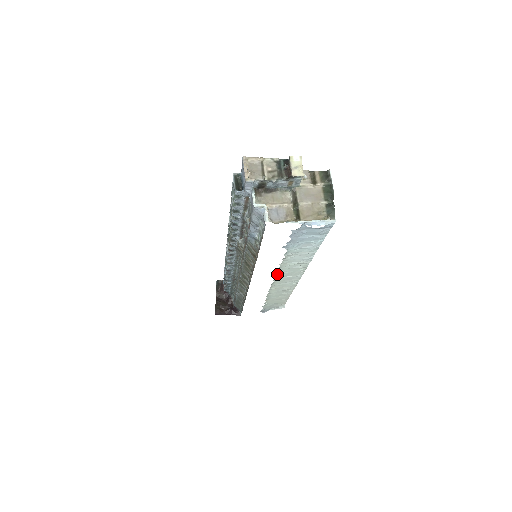
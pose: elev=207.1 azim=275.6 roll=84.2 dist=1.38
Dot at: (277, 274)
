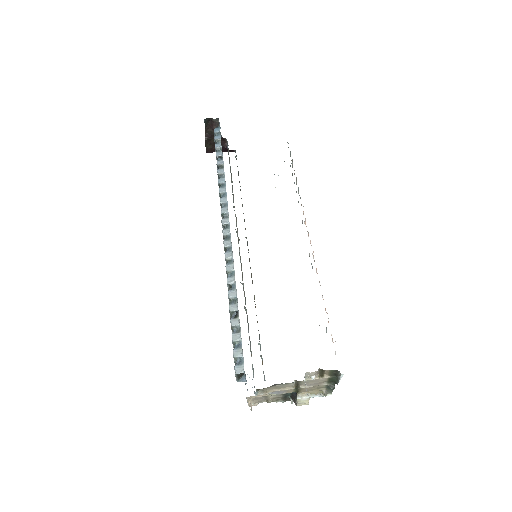
Dot at: occluded
